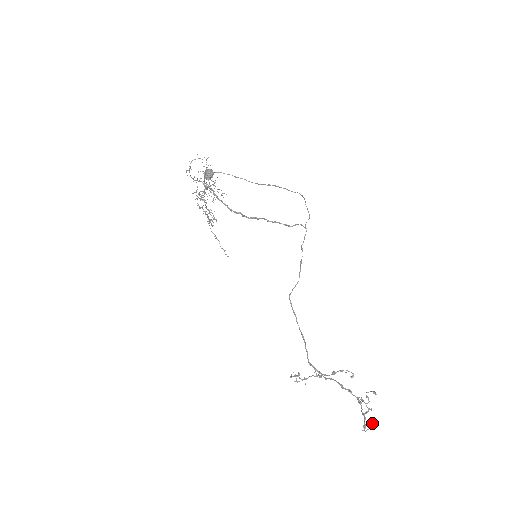
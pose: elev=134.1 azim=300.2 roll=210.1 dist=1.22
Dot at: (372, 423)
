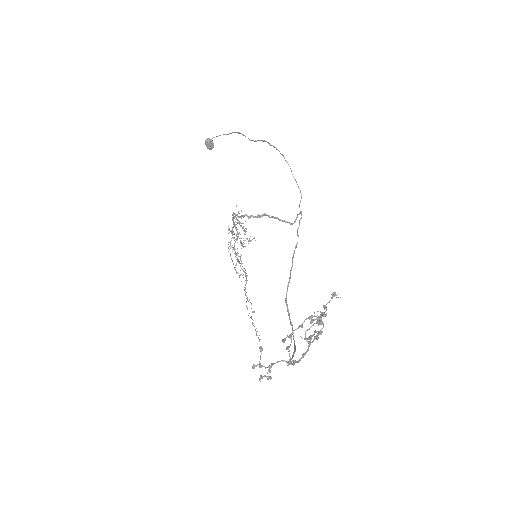
Dot at: (317, 320)
